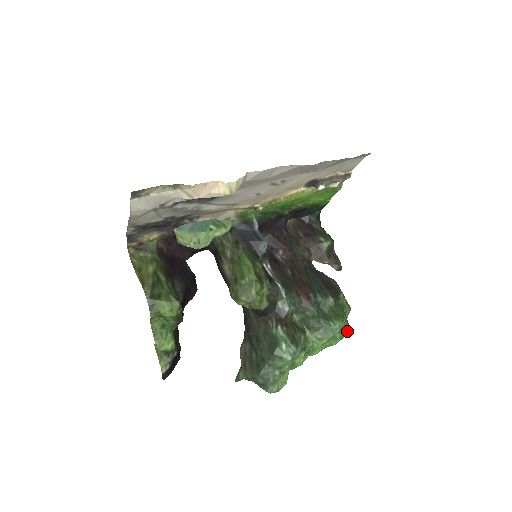
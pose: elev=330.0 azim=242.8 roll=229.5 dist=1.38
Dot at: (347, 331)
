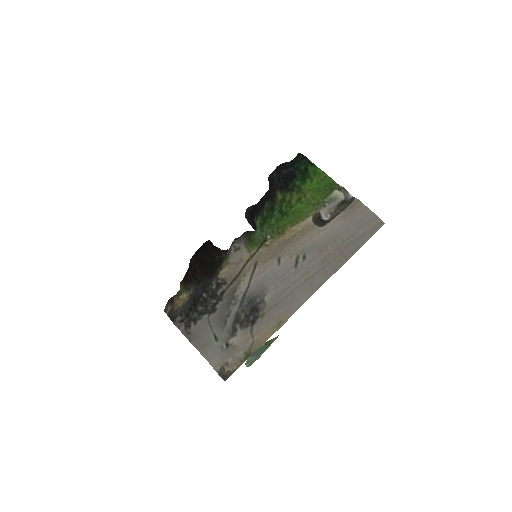
Dot at: occluded
